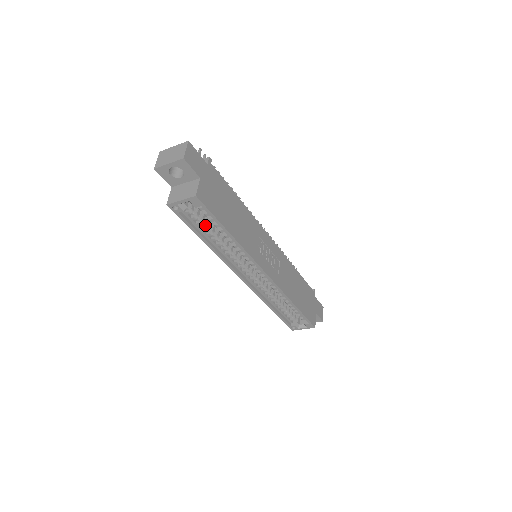
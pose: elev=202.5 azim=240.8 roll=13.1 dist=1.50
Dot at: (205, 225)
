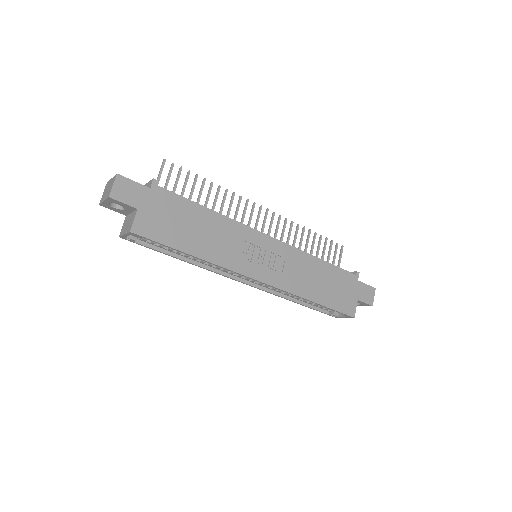
Dot at: occluded
